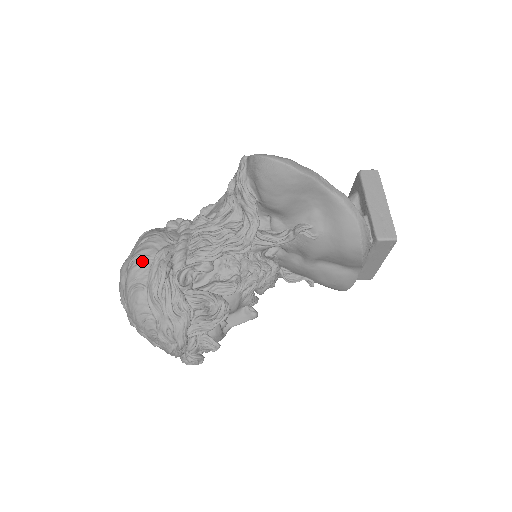
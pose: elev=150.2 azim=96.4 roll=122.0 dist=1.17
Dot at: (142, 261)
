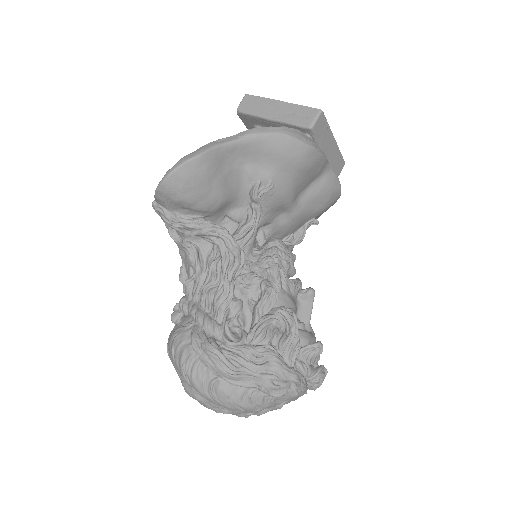
Dot at: (191, 366)
